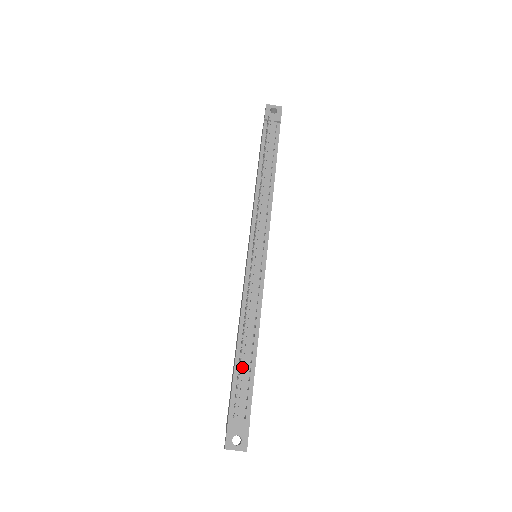
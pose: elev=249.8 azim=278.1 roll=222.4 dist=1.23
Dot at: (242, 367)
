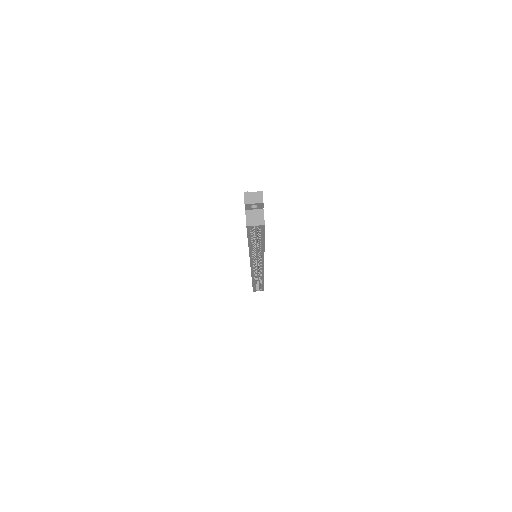
Dot at: occluded
